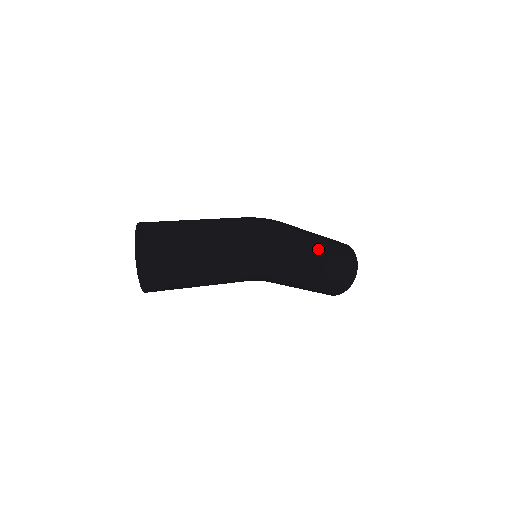
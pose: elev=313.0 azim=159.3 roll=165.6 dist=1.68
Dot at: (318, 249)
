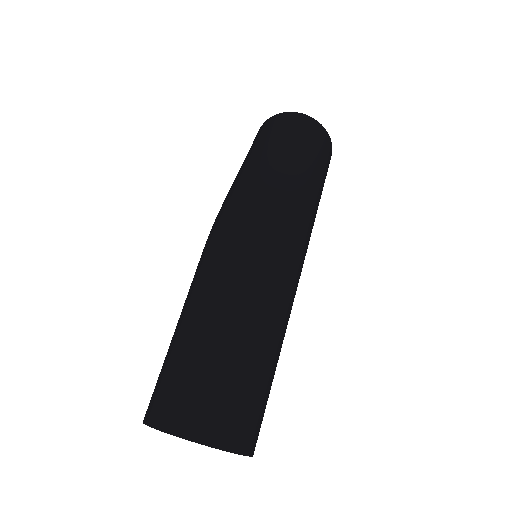
Dot at: (302, 171)
